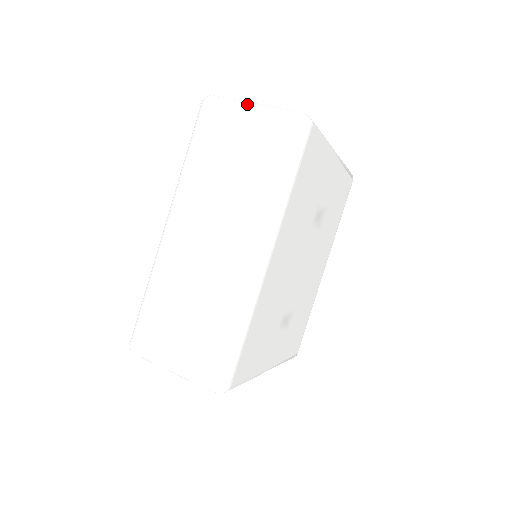
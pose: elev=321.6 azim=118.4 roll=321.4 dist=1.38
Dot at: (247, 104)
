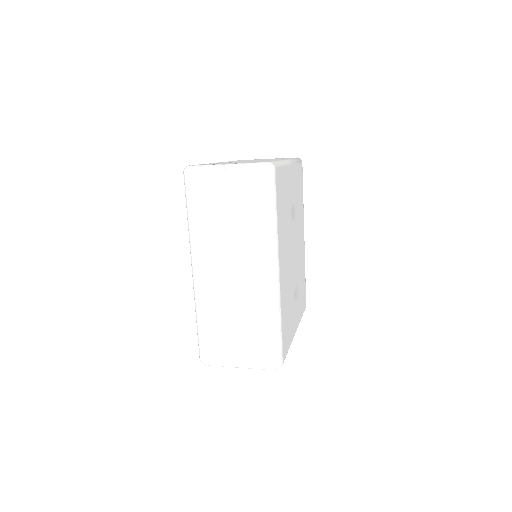
Dot at: (222, 168)
